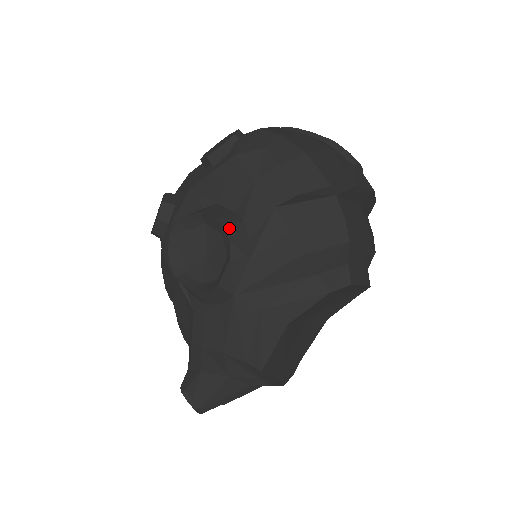
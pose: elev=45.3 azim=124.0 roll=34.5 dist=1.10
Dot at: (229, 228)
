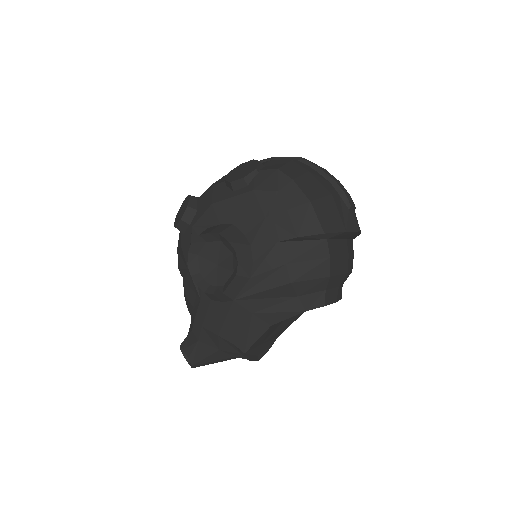
Dot at: (239, 251)
